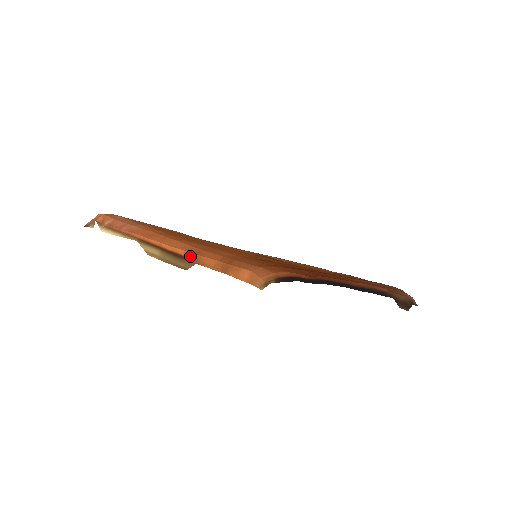
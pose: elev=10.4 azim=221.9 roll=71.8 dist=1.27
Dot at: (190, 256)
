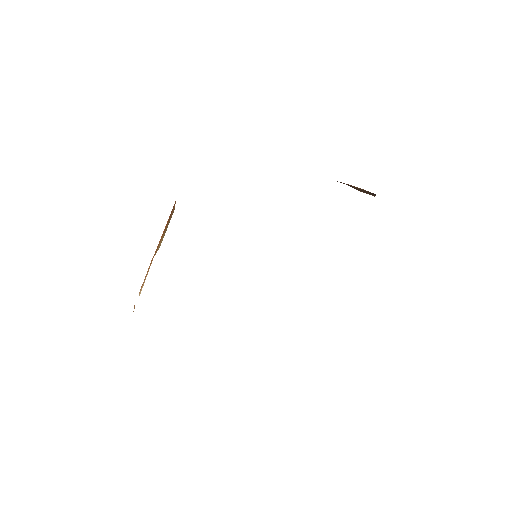
Dot at: (174, 205)
